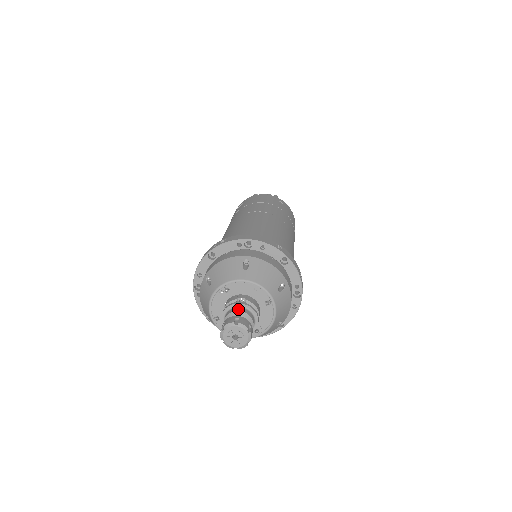
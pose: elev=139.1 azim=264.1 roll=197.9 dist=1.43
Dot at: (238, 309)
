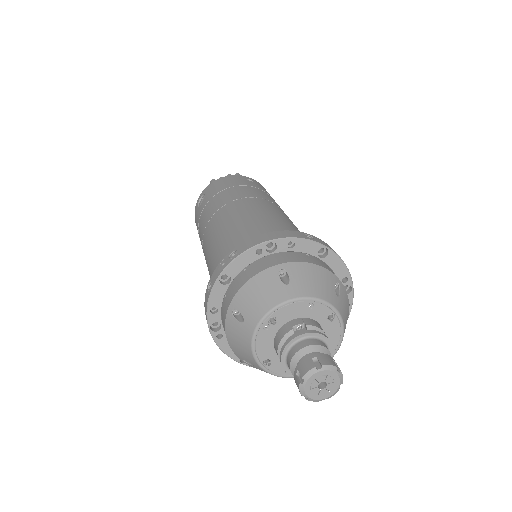
Dot at: (304, 343)
